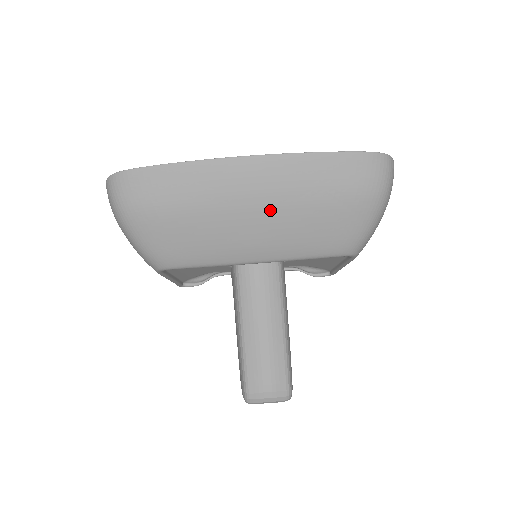
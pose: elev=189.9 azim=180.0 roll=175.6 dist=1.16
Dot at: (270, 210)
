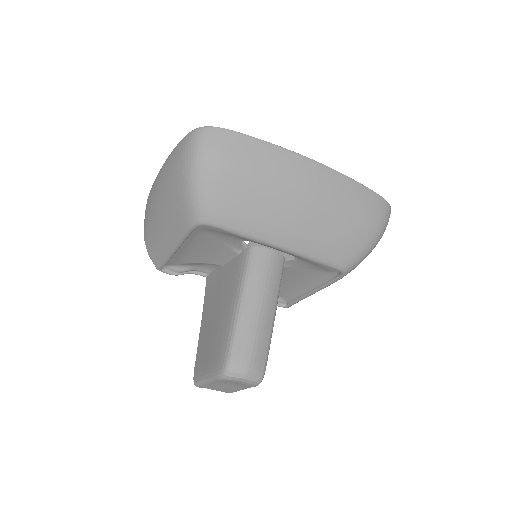
Dot at: (313, 207)
